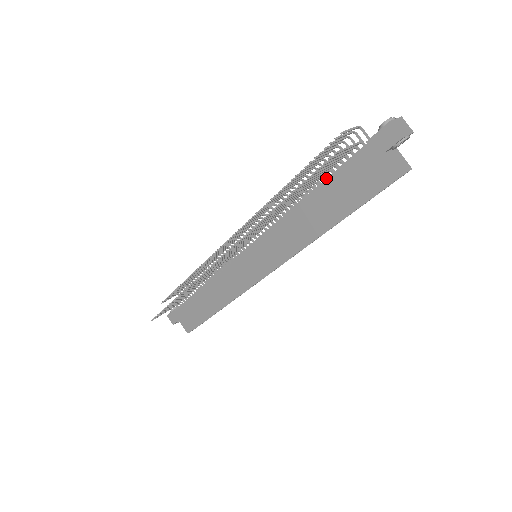
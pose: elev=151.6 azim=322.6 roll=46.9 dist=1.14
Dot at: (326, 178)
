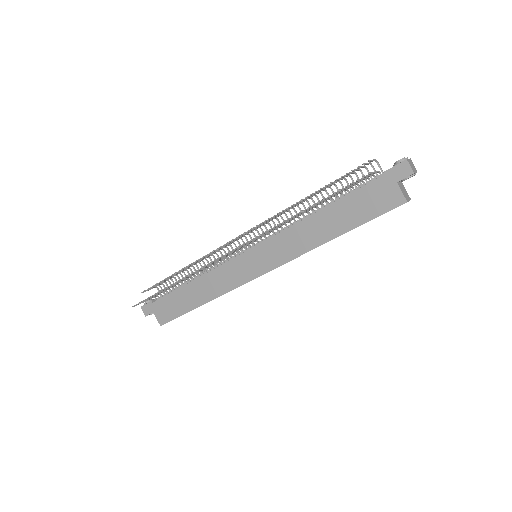
Dot at: (340, 196)
